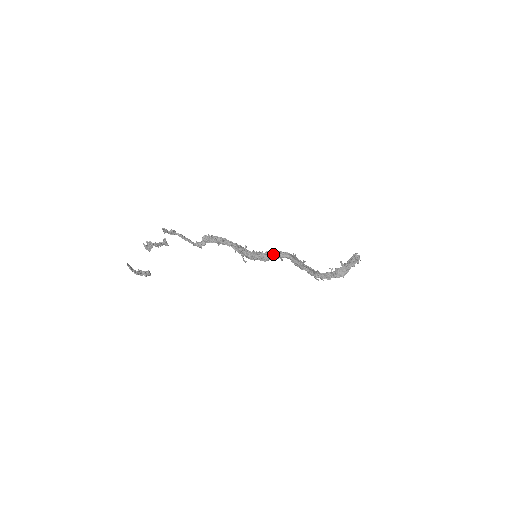
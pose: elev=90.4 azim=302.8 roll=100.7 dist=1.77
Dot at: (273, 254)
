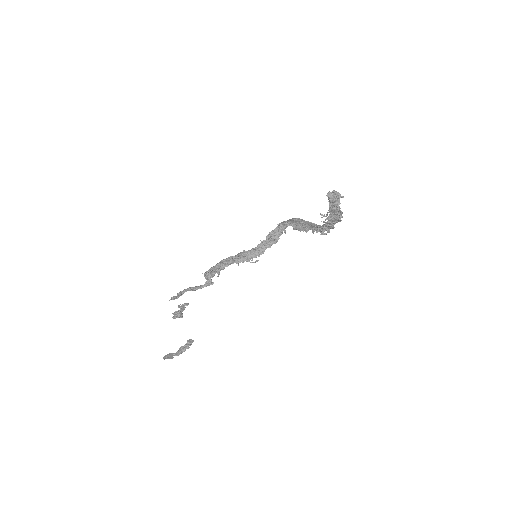
Dot at: (275, 232)
